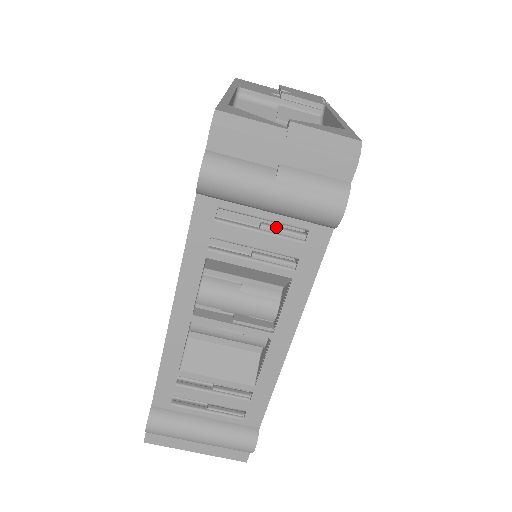
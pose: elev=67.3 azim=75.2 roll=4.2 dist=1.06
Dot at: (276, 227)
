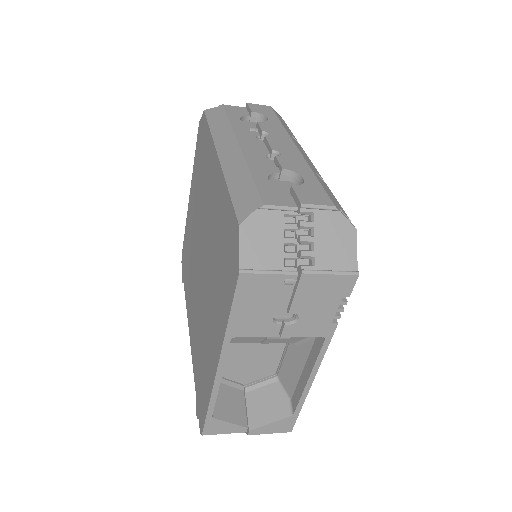
Dot at: occluded
